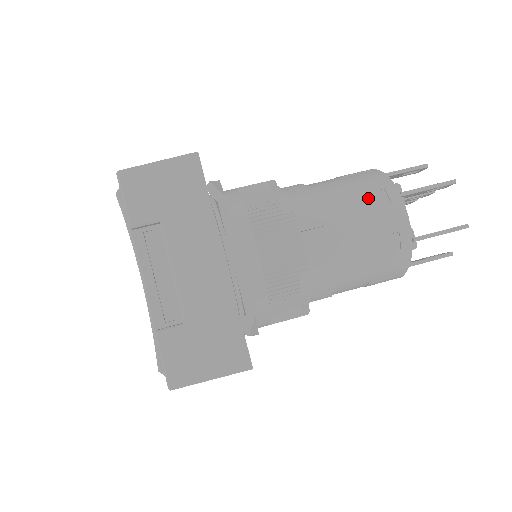
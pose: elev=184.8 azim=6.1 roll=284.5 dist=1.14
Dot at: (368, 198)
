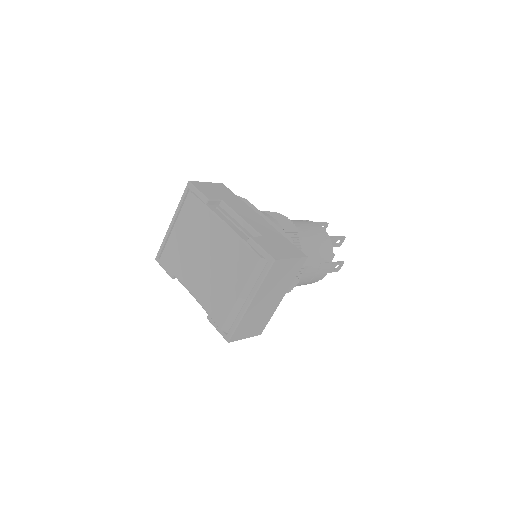
Dot at: (300, 220)
